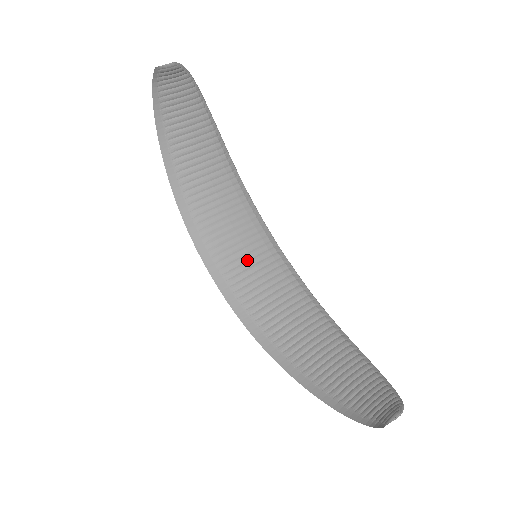
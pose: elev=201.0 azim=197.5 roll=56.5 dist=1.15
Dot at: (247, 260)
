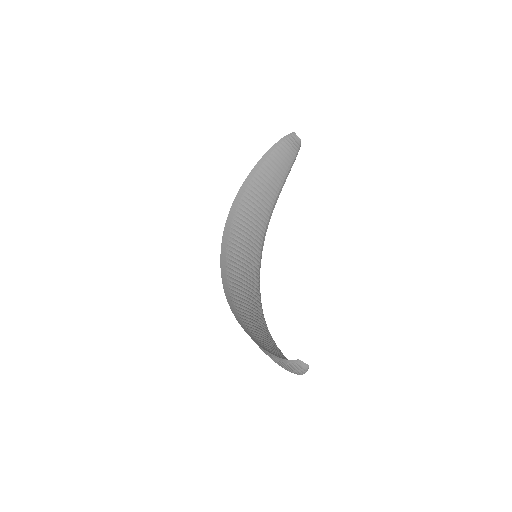
Dot at: (244, 258)
